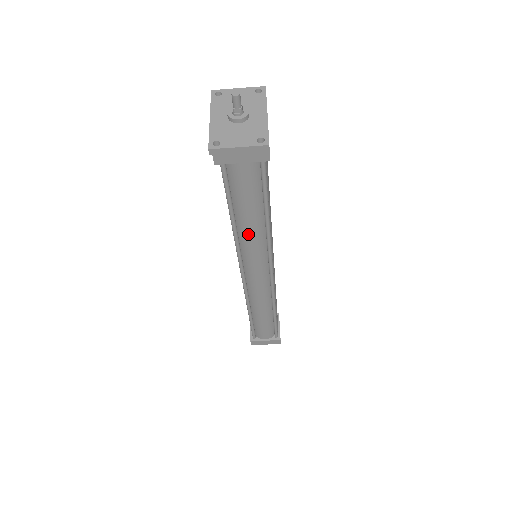
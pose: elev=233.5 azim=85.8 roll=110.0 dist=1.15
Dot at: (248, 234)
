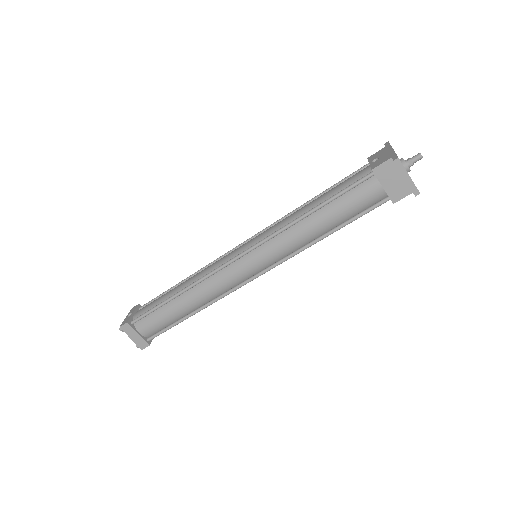
Dot at: (301, 232)
